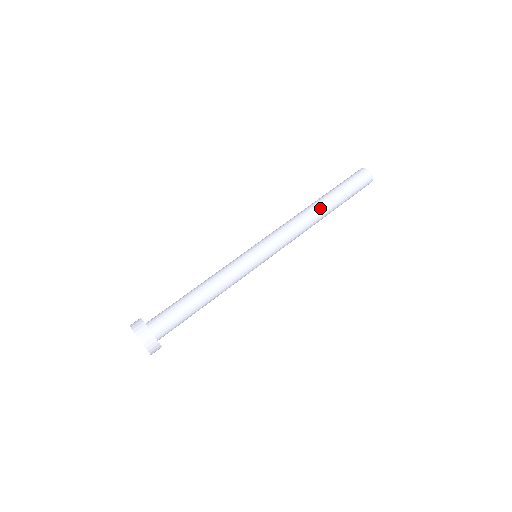
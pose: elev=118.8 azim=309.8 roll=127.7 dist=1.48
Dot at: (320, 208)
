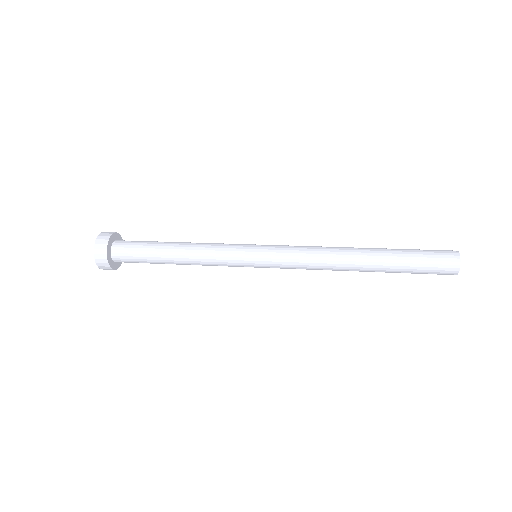
Dot at: (359, 248)
